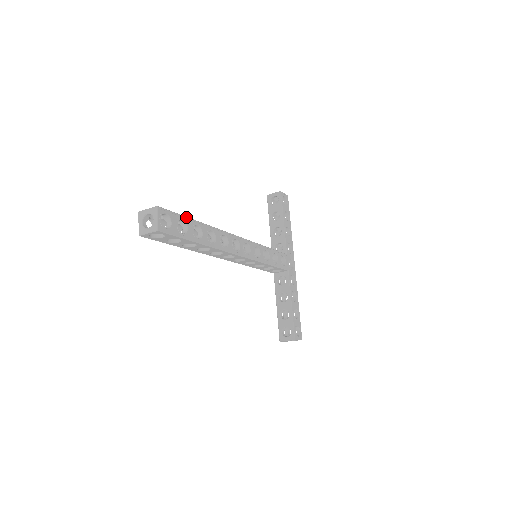
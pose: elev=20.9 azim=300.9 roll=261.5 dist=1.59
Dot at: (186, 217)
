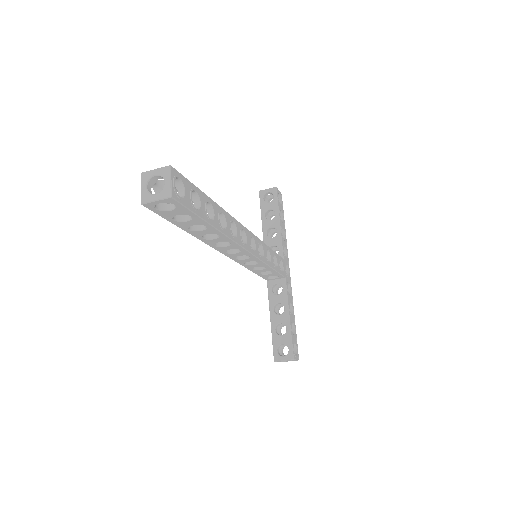
Dot at: (199, 189)
